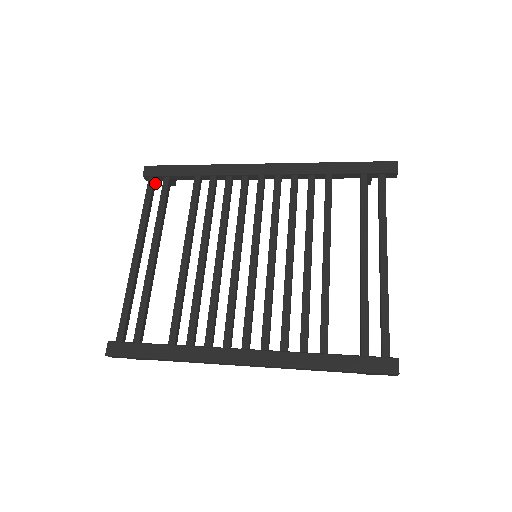
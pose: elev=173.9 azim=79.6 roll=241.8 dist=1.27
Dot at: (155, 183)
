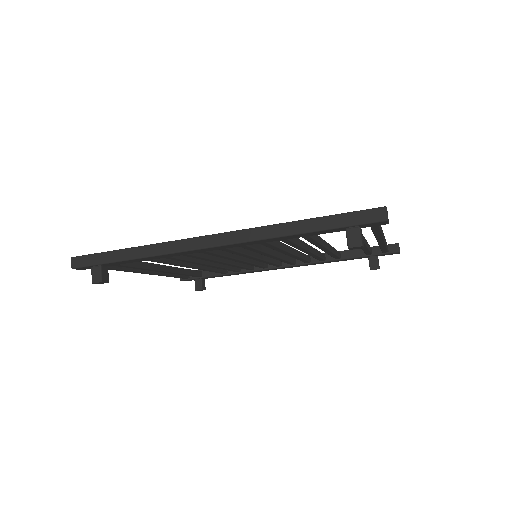
Dot at: (187, 276)
